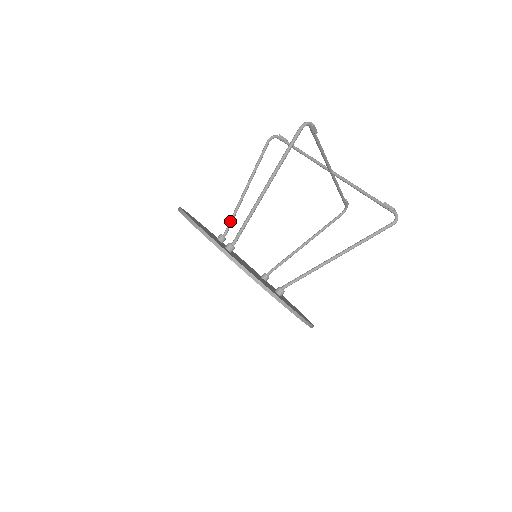
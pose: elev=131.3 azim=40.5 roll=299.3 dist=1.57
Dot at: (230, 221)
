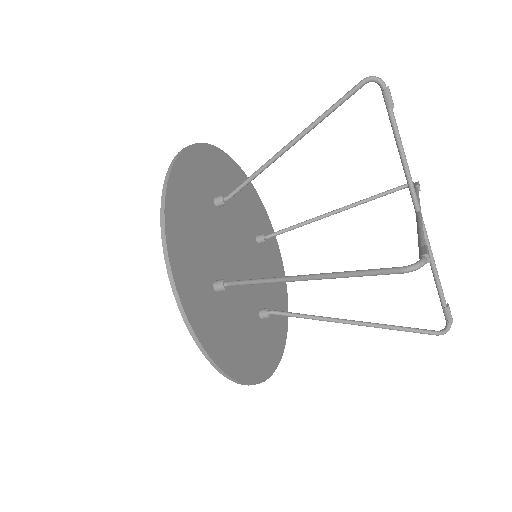
Dot at: (241, 186)
